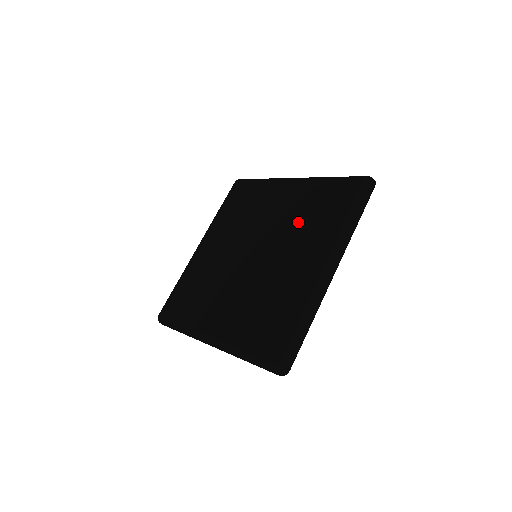
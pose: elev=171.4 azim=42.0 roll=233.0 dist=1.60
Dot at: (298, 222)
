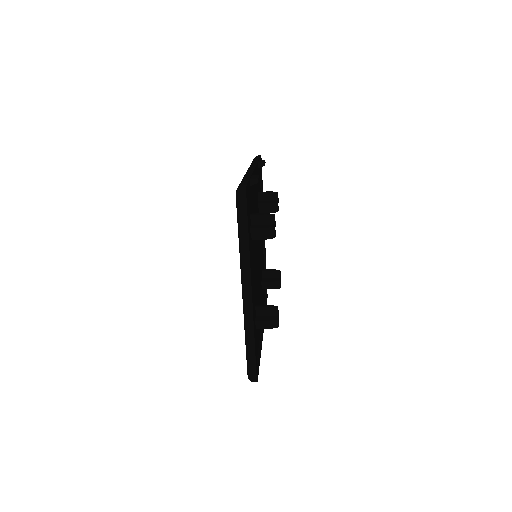
Dot at: occluded
